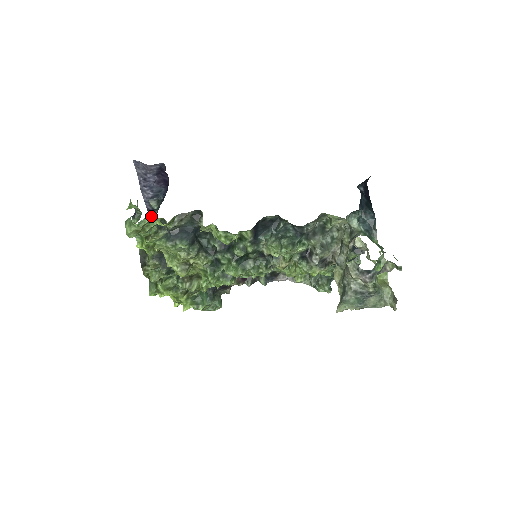
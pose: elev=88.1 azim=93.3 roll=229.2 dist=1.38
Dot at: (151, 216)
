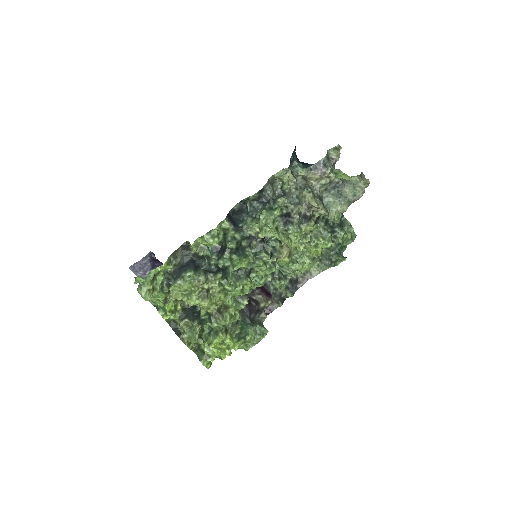
Dot at: occluded
